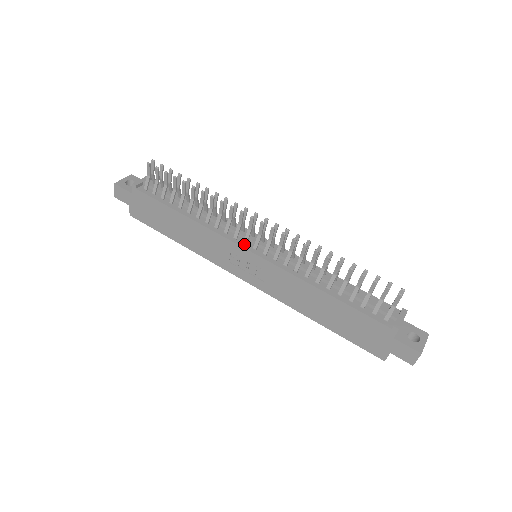
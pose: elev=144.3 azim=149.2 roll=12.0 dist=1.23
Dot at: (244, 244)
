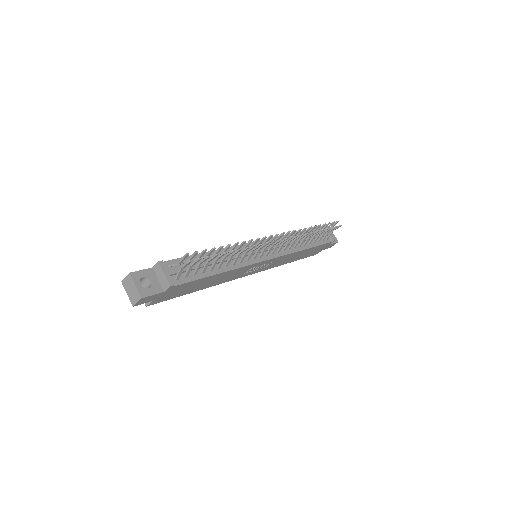
Dot at: (261, 258)
